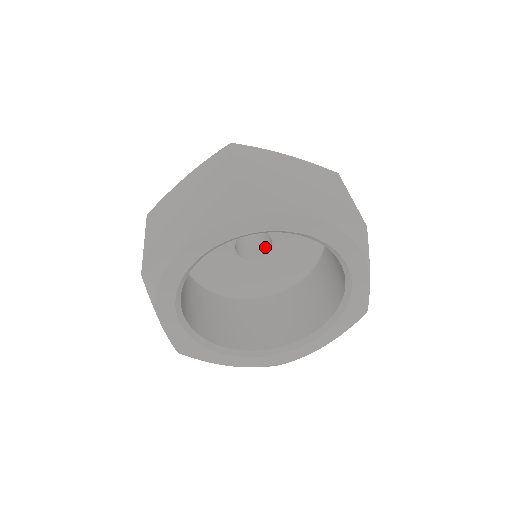
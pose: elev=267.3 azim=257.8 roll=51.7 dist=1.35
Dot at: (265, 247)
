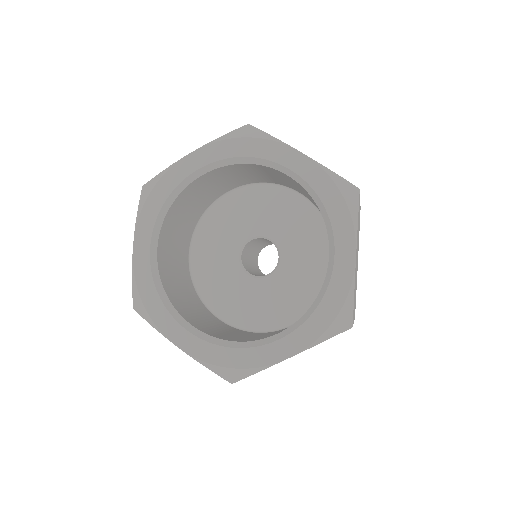
Dot at: occluded
